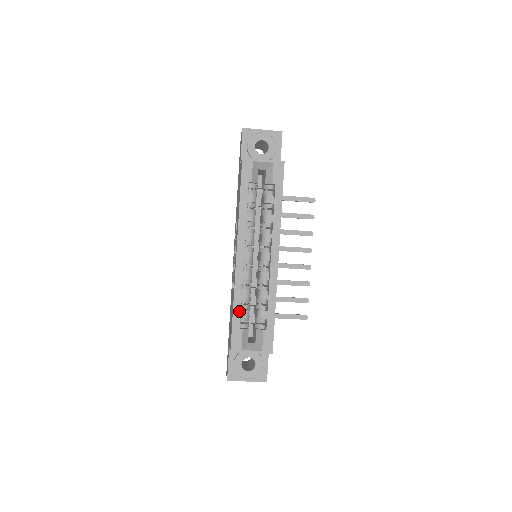
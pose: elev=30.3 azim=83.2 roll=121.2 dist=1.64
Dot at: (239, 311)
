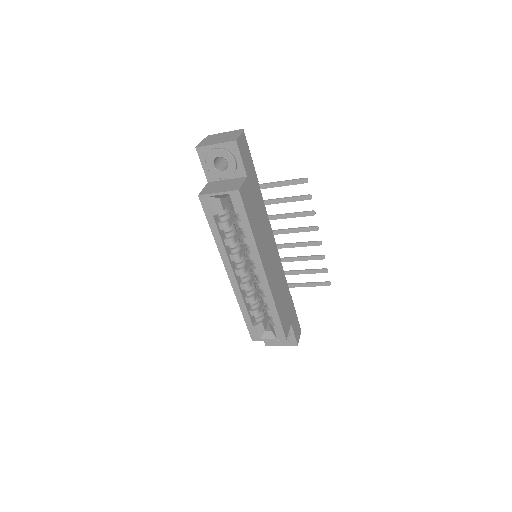
Dot at: (247, 314)
